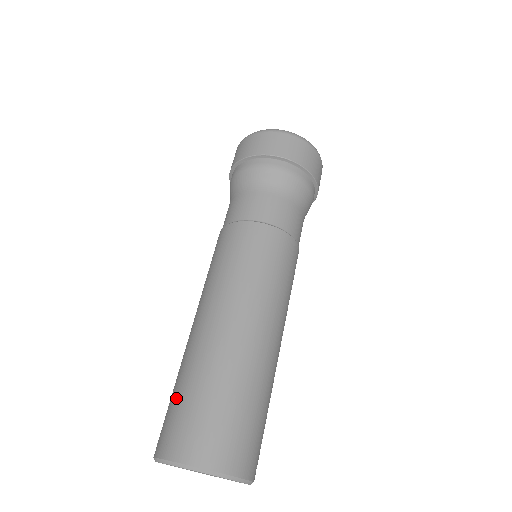
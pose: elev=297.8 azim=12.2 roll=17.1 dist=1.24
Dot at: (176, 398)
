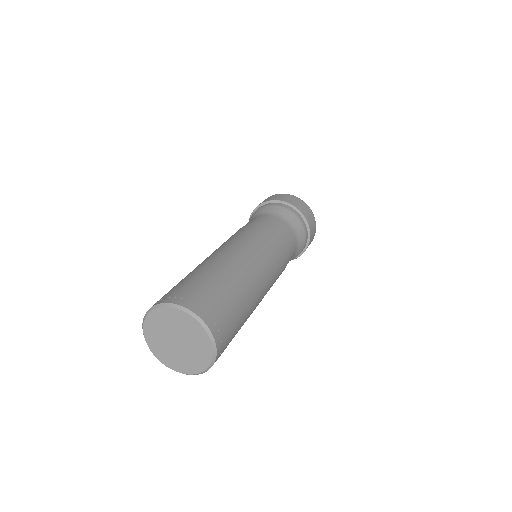
Dot at: (178, 283)
